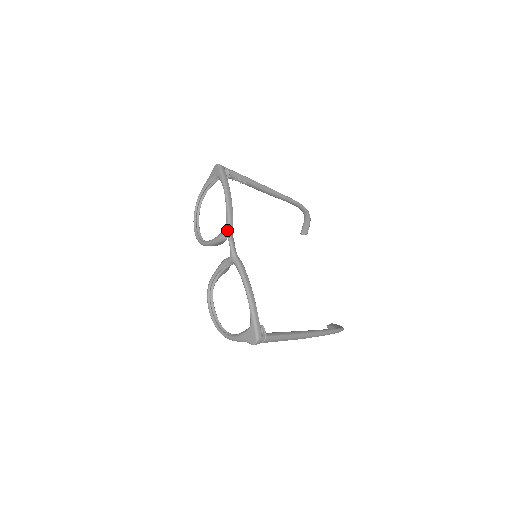
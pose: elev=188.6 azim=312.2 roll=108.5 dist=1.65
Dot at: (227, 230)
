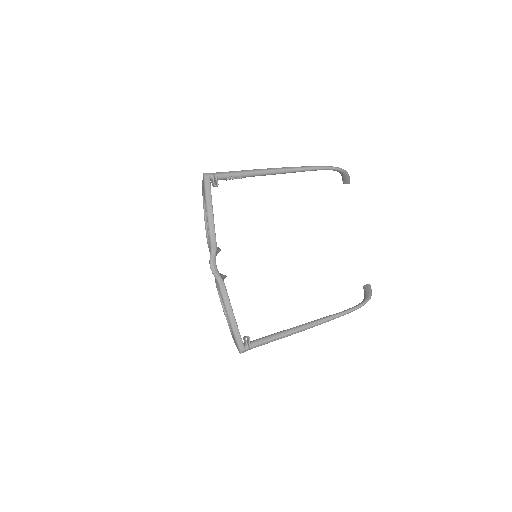
Dot at: (210, 253)
